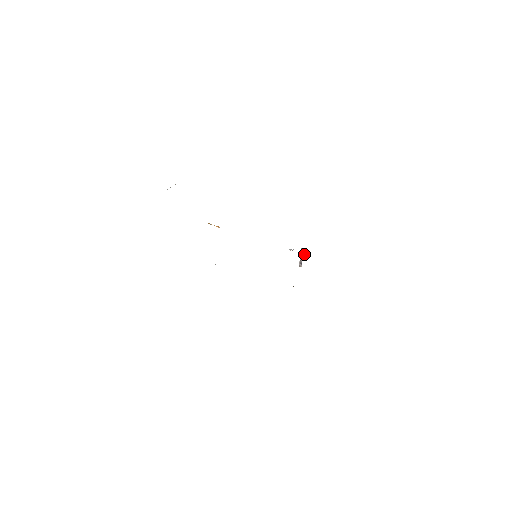
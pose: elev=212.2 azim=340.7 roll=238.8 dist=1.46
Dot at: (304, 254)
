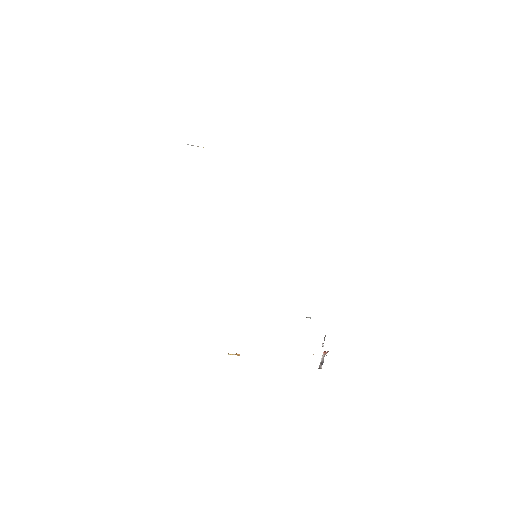
Dot at: occluded
